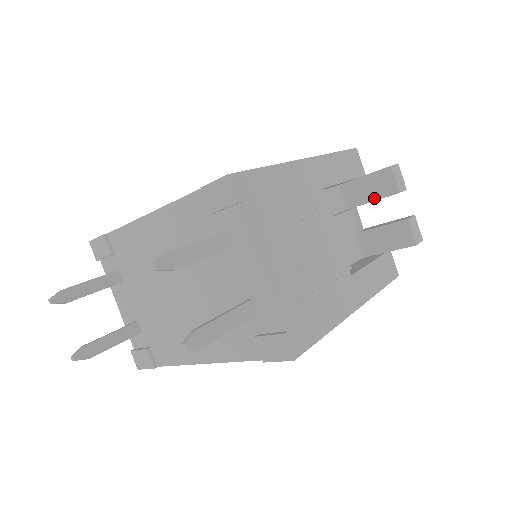
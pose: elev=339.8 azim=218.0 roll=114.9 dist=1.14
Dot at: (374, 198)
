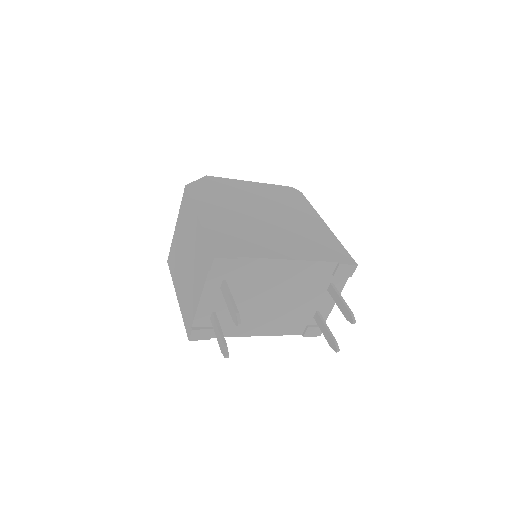
Dot at: occluded
